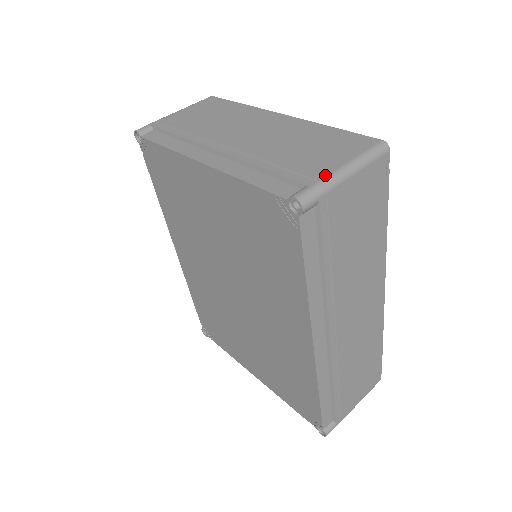
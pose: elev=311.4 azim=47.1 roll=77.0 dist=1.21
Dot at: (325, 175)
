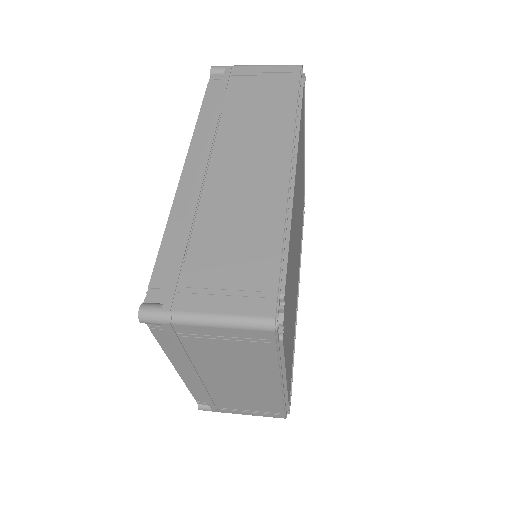
Dot at: occluded
